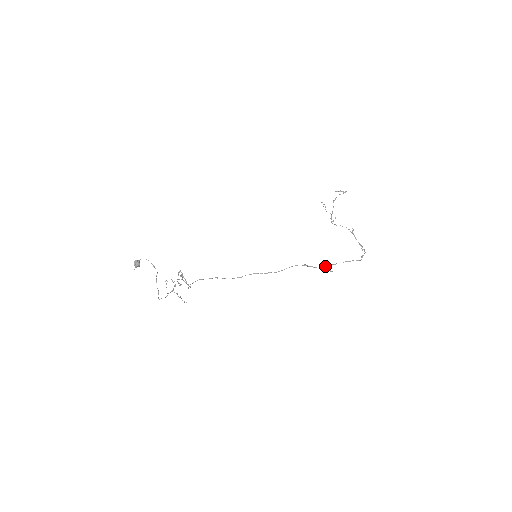
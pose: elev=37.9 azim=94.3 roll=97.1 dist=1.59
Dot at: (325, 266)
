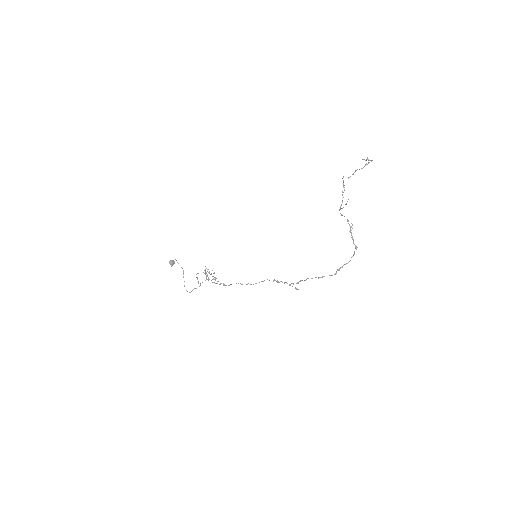
Dot at: (293, 283)
